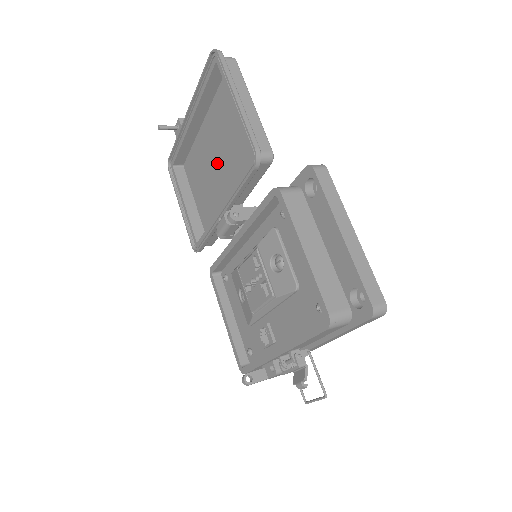
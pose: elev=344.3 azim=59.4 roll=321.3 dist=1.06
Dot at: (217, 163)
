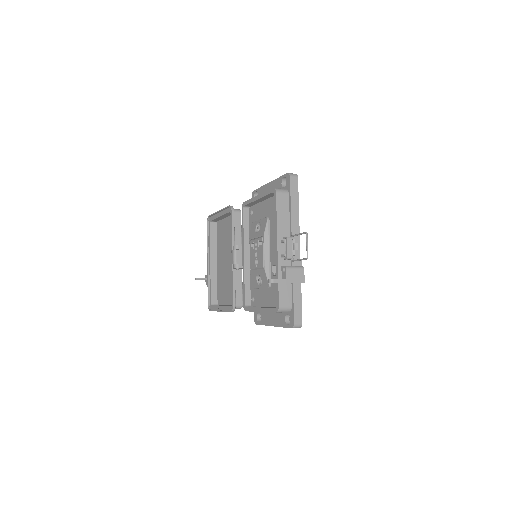
Dot at: (227, 261)
